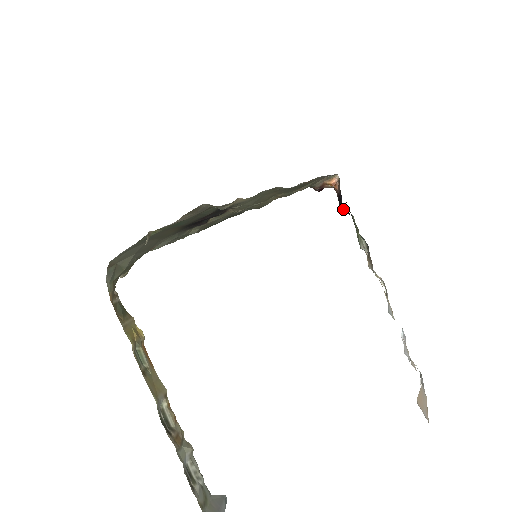
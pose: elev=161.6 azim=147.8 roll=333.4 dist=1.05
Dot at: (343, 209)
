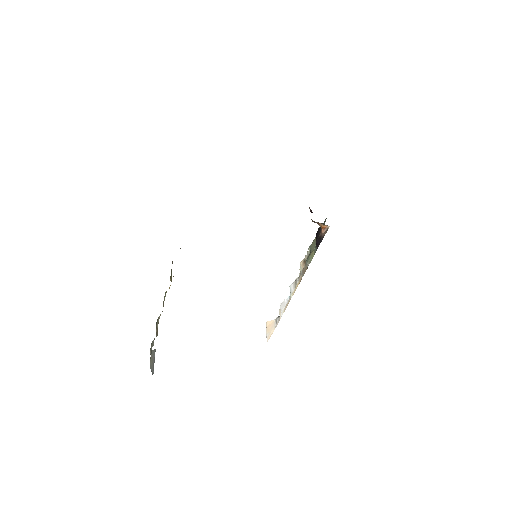
Dot at: (316, 244)
